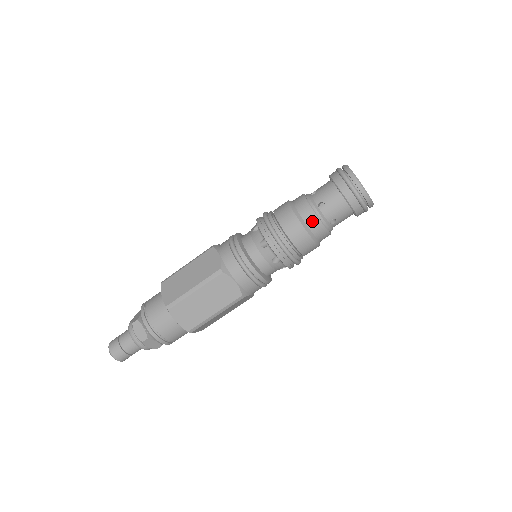
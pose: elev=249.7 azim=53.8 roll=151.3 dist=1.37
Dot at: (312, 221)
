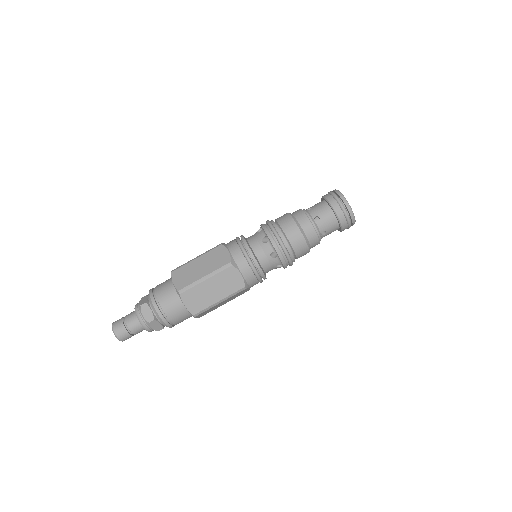
Dot at: (299, 214)
